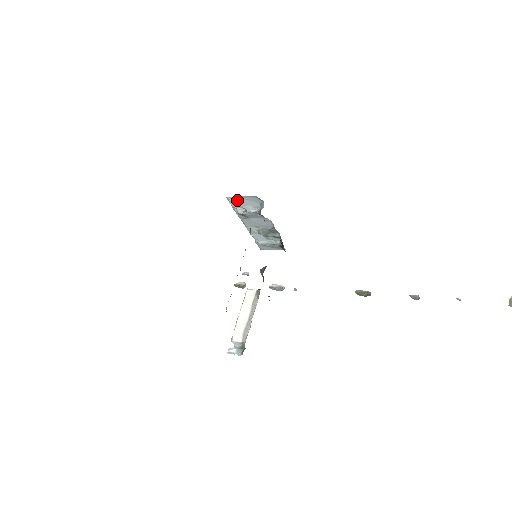
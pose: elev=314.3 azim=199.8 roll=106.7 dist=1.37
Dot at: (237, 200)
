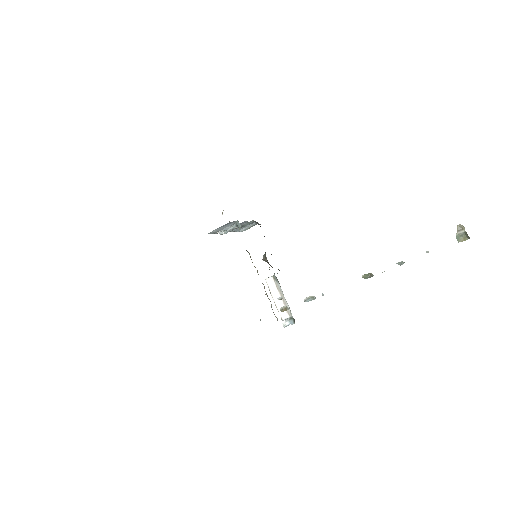
Dot at: (216, 230)
